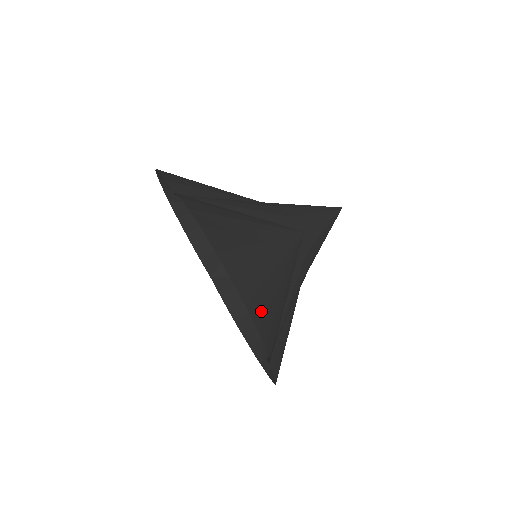
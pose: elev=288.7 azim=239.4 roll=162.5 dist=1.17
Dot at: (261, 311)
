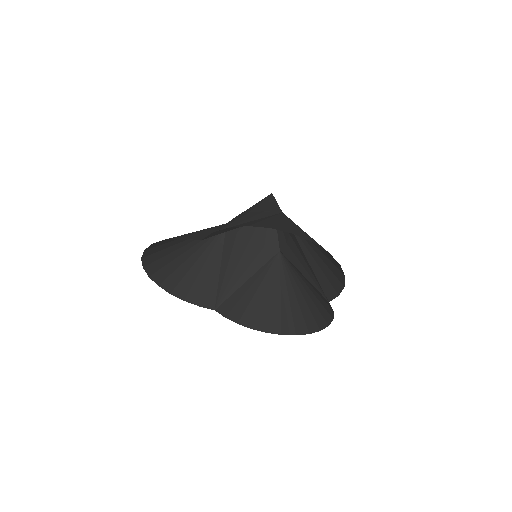
Dot at: (330, 255)
